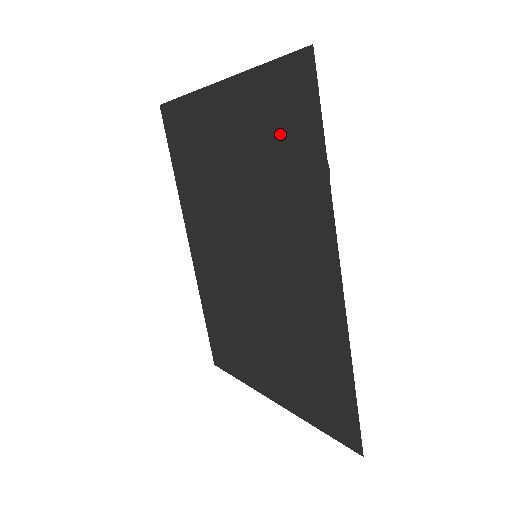
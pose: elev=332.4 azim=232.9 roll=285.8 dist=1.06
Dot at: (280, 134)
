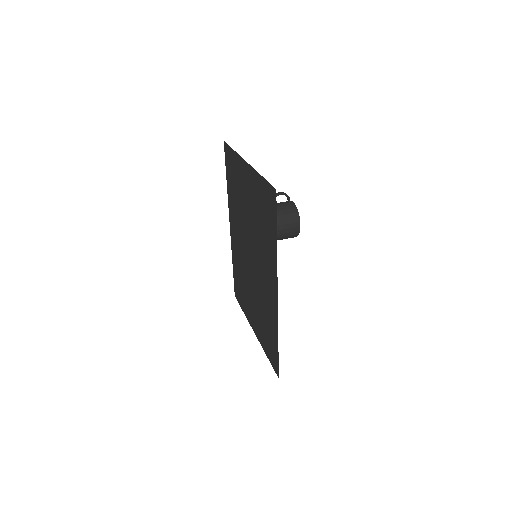
Dot at: (264, 214)
